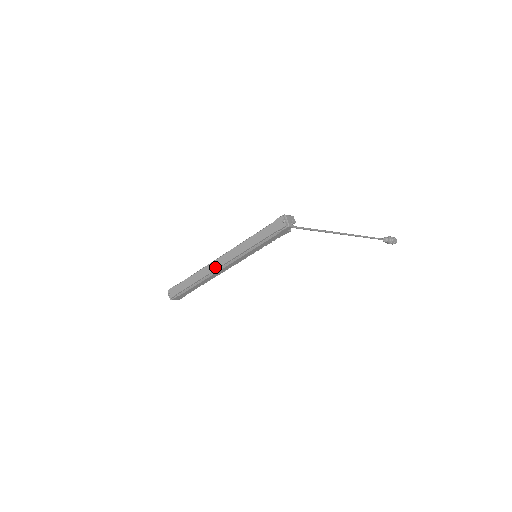
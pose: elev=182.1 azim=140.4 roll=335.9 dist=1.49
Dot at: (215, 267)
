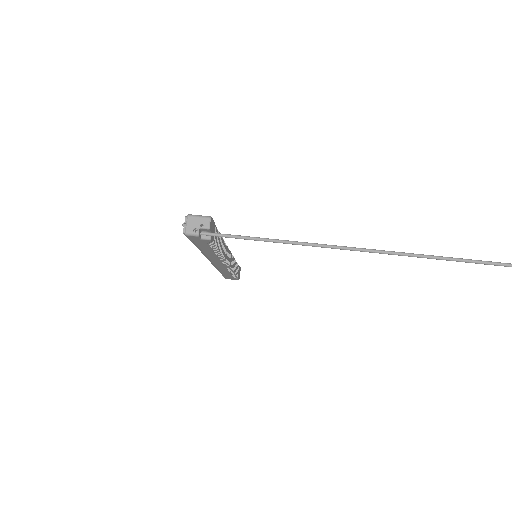
Dot at: occluded
